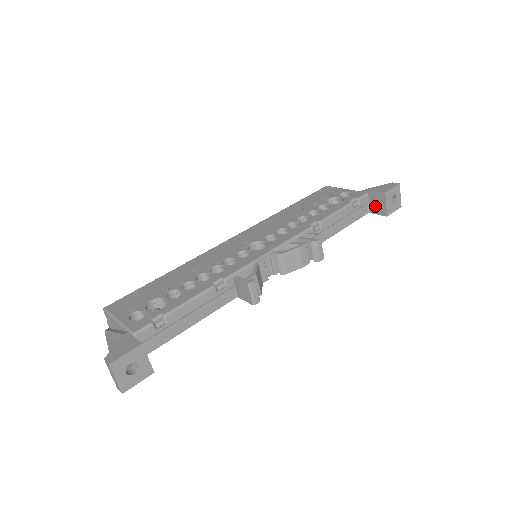
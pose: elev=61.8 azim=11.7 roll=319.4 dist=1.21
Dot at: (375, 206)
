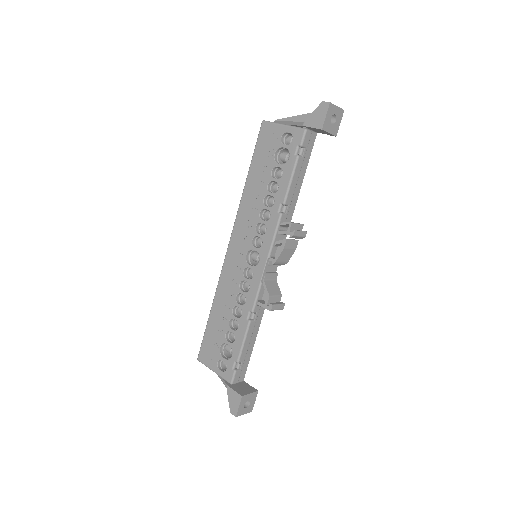
Dot at: (319, 132)
